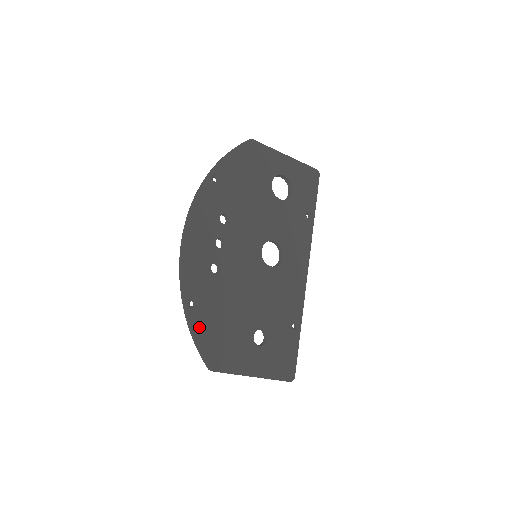
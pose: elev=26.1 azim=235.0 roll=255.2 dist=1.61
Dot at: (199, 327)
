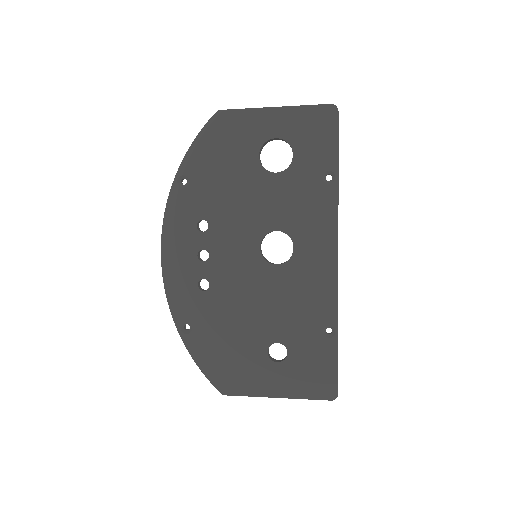
Dot at: (198, 351)
